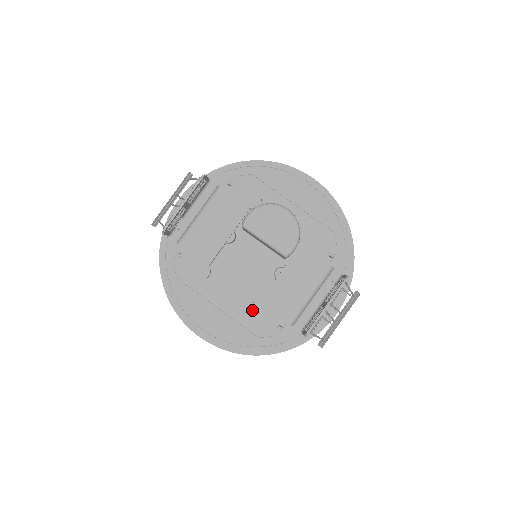
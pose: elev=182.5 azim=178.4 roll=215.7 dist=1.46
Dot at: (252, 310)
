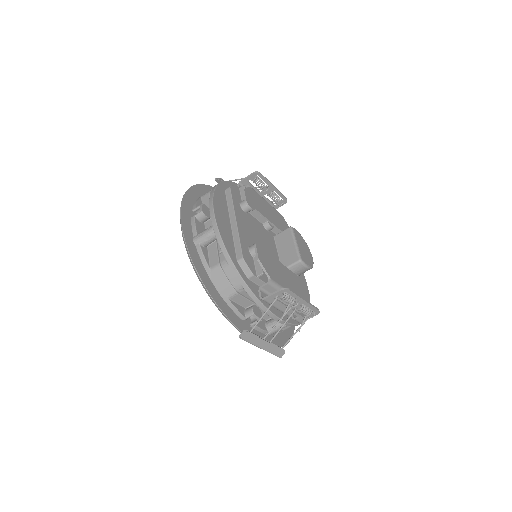
Dot at: (259, 245)
